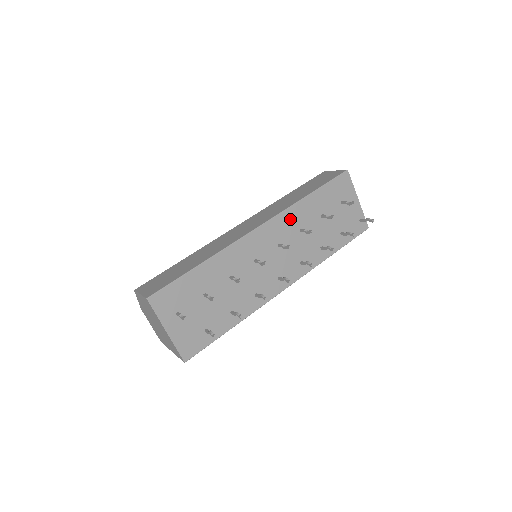
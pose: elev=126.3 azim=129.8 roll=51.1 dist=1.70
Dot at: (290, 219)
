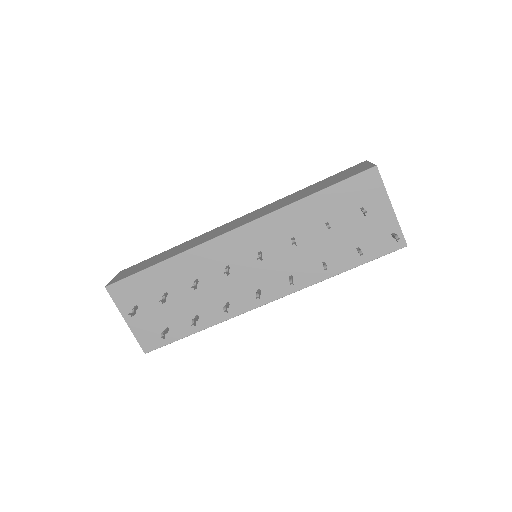
Dot at: (278, 224)
